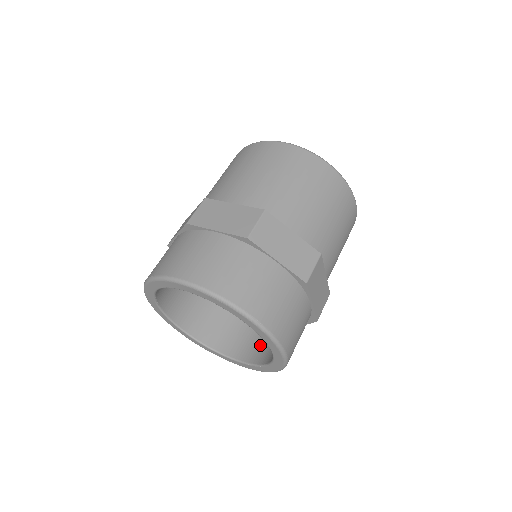
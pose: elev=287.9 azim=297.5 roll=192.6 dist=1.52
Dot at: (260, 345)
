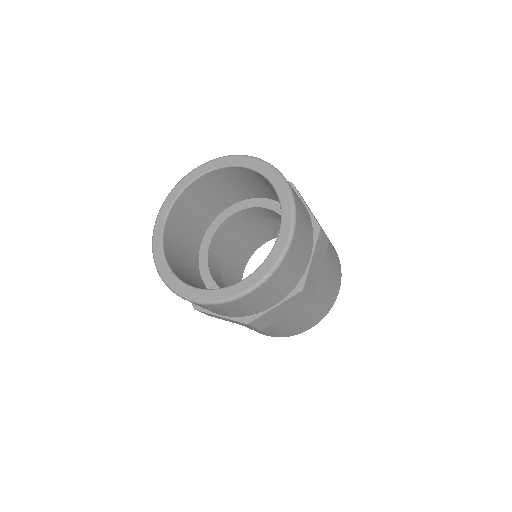
Dot at: occluded
